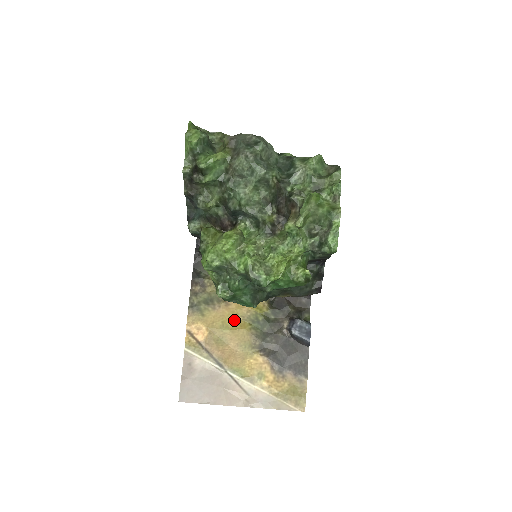
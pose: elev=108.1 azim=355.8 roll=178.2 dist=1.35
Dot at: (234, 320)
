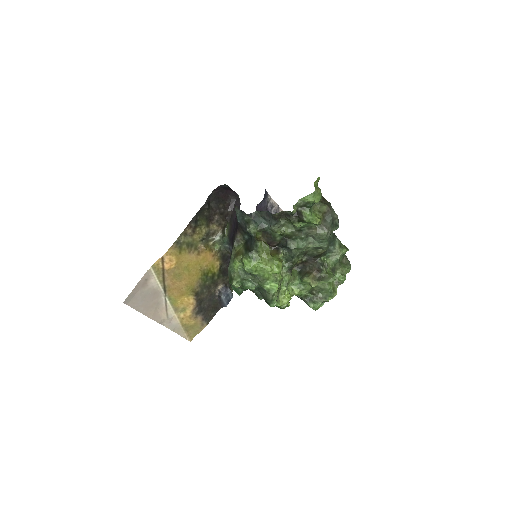
Dot at: (195, 267)
